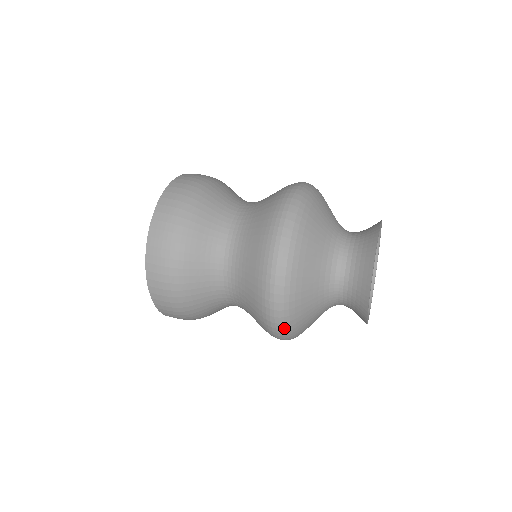
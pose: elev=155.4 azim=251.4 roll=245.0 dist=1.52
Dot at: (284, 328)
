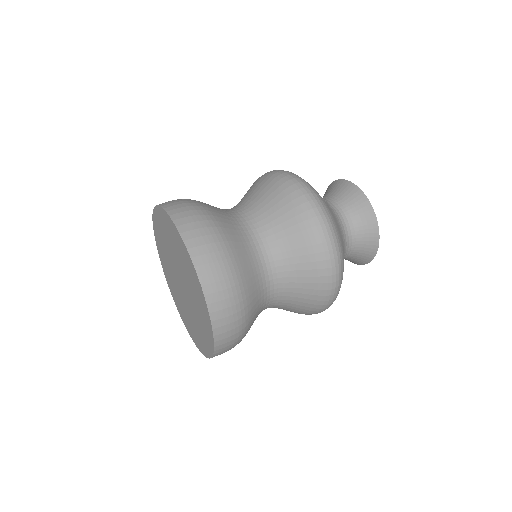
Dot at: occluded
